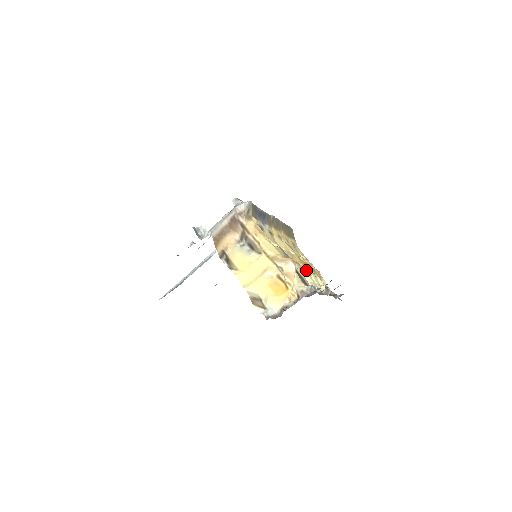
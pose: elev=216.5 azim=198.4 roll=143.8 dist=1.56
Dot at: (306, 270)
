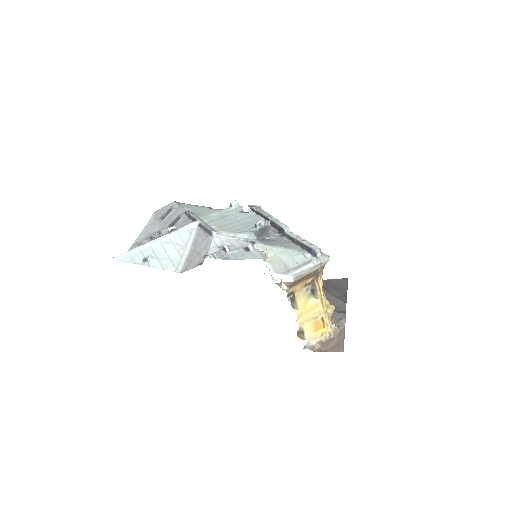
Dot at: occluded
